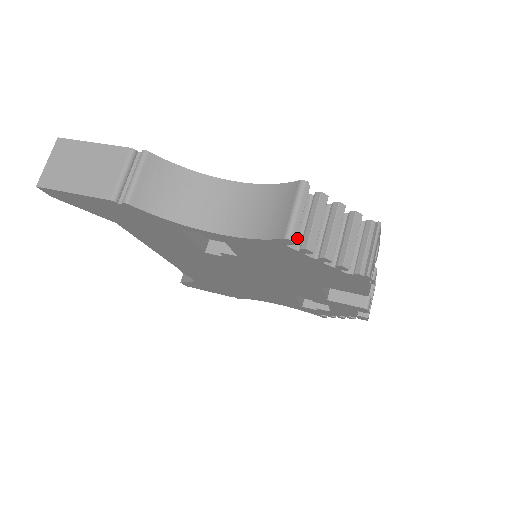
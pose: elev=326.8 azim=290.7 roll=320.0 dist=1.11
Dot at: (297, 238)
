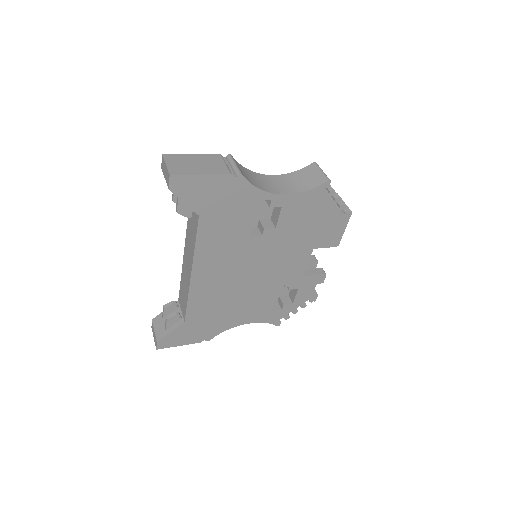
Dot at: occluded
